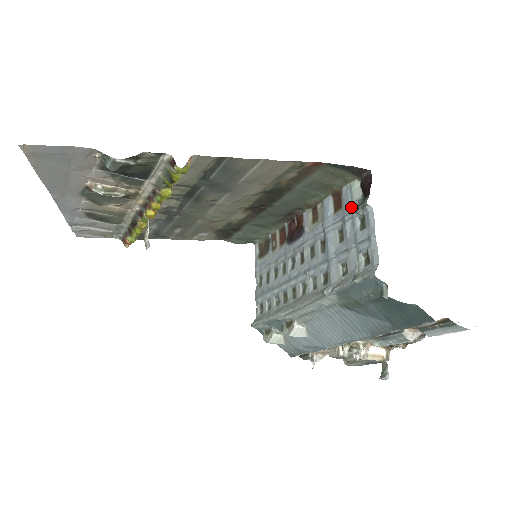
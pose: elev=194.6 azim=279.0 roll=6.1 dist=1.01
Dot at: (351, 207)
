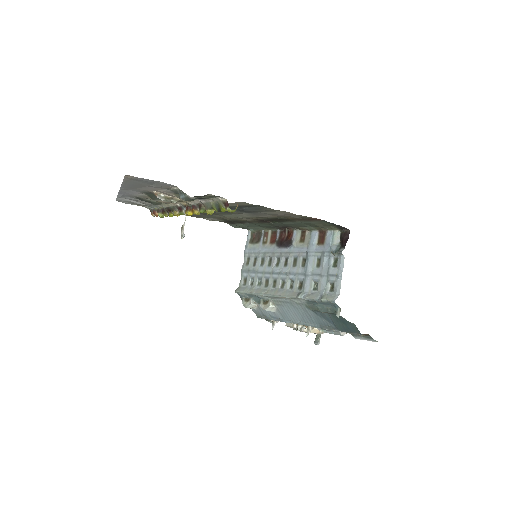
Dot at: (331, 248)
